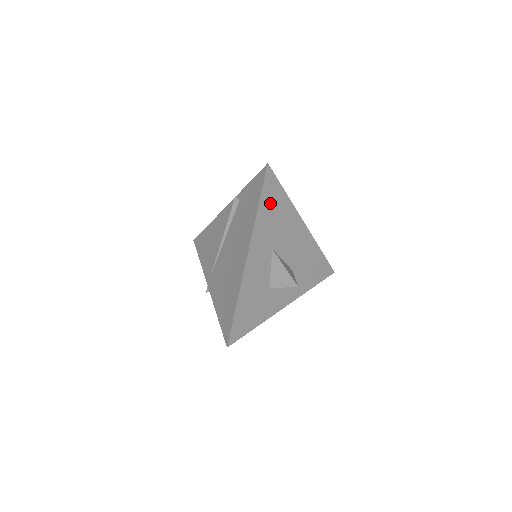
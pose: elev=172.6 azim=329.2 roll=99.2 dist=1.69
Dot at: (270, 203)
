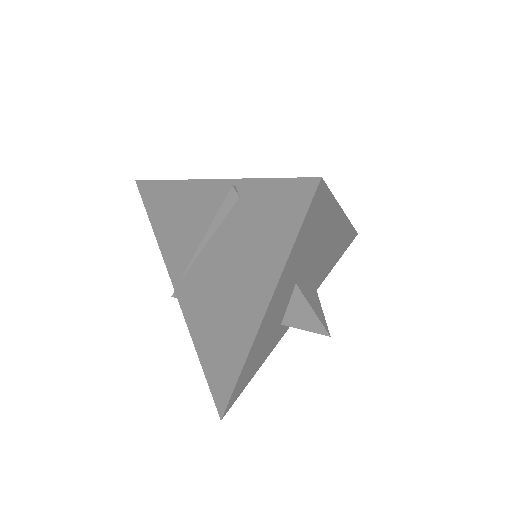
Dot at: (308, 232)
